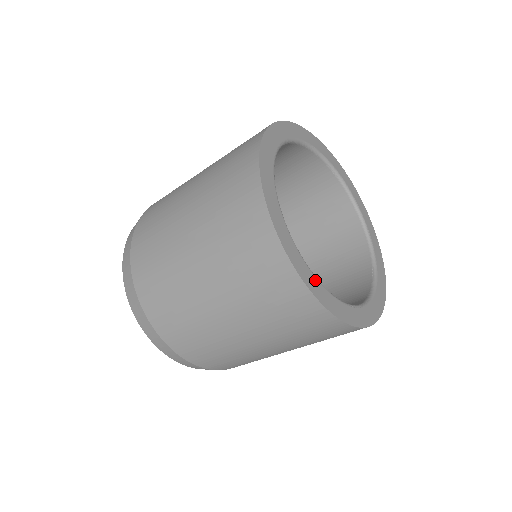
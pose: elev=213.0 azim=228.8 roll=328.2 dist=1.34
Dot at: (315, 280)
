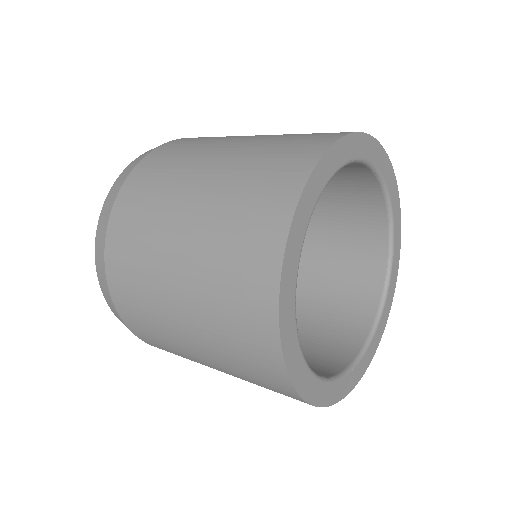
Dot at: (316, 383)
